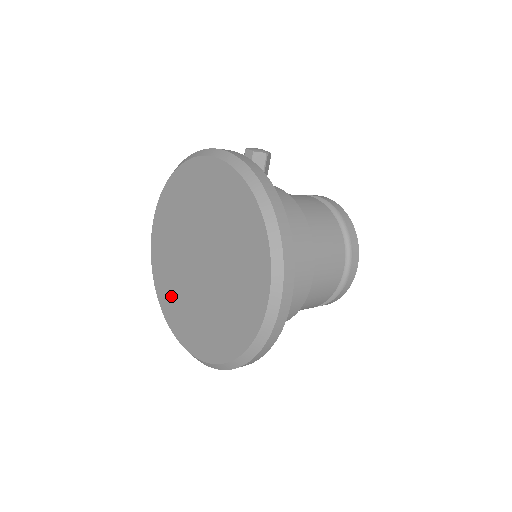
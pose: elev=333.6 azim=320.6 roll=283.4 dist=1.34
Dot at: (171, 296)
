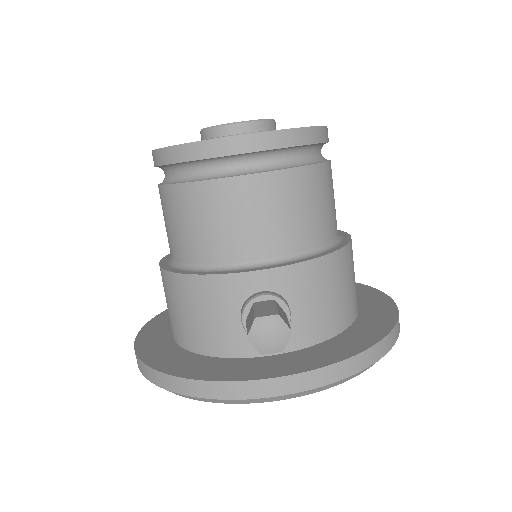
Dot at: occluded
